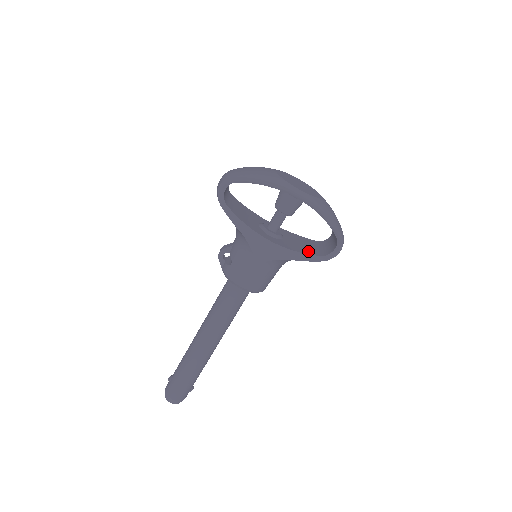
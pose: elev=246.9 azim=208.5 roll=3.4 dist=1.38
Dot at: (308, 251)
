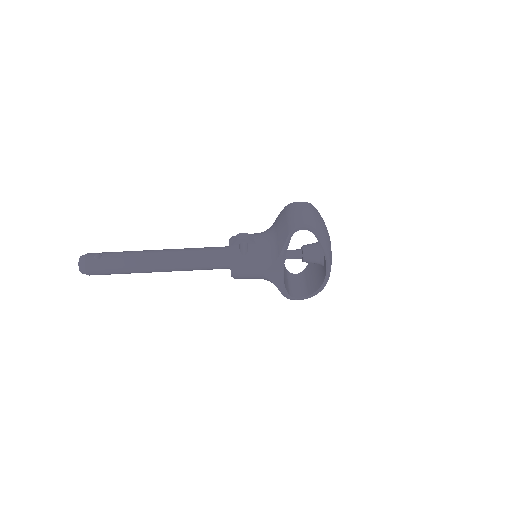
Dot at: occluded
